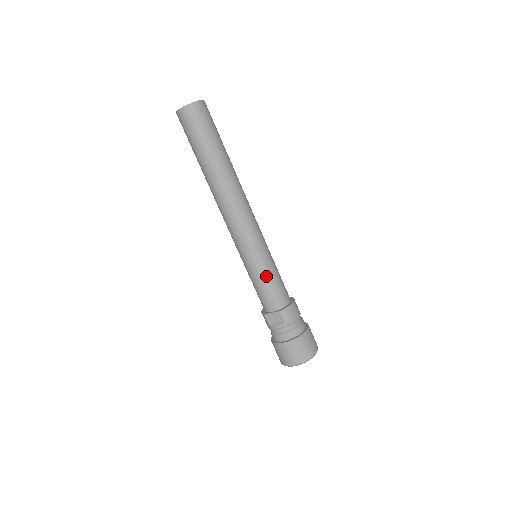
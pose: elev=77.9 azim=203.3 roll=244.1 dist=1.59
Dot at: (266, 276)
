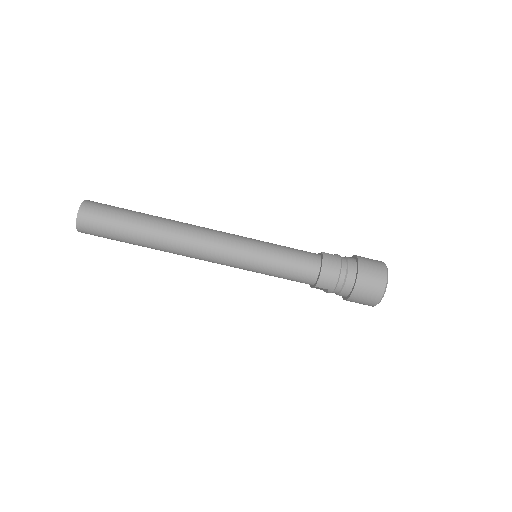
Dot at: (276, 273)
